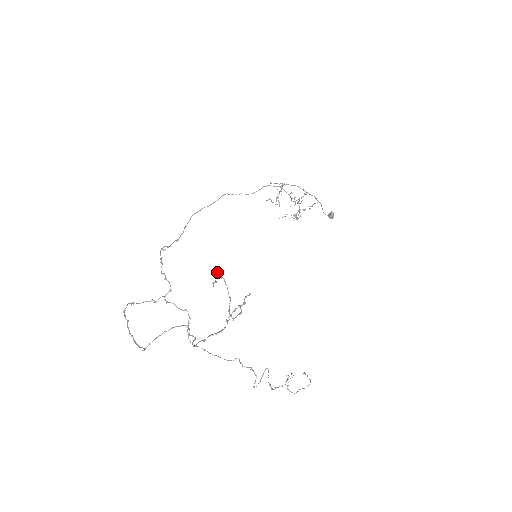
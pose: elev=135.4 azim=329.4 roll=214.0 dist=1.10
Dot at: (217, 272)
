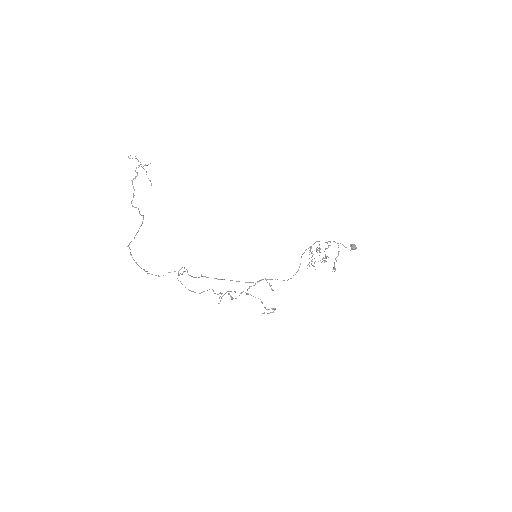
Dot at: occluded
